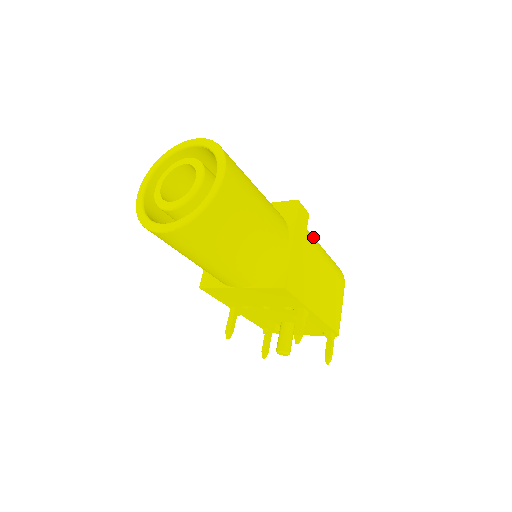
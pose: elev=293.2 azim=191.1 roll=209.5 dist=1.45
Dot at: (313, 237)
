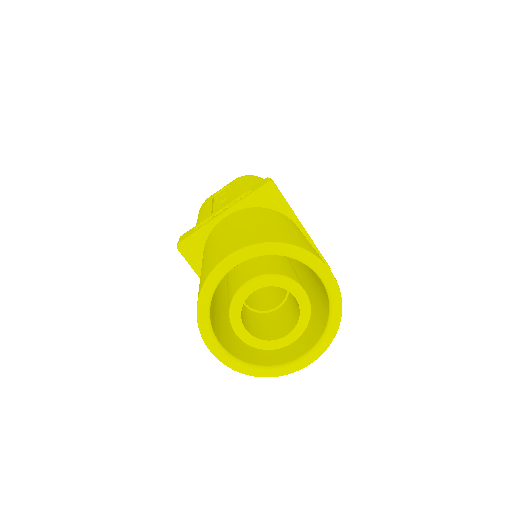
Dot at: occluded
